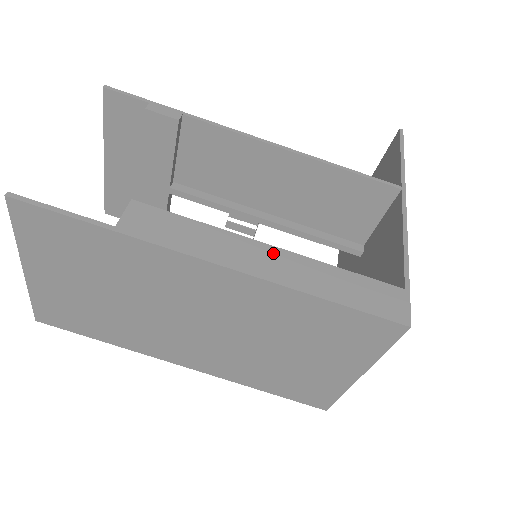
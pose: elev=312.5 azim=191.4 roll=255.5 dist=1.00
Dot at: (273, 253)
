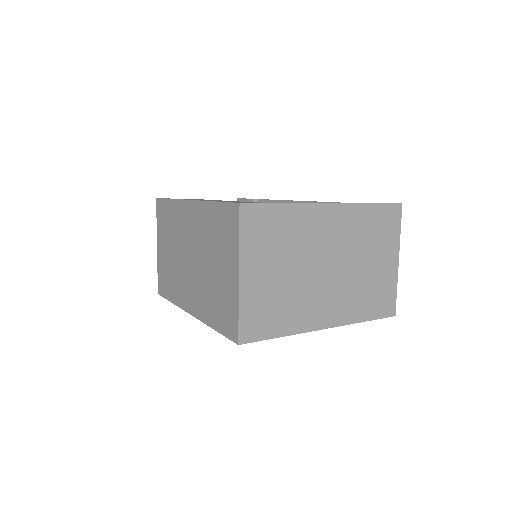
Dot at: (219, 200)
